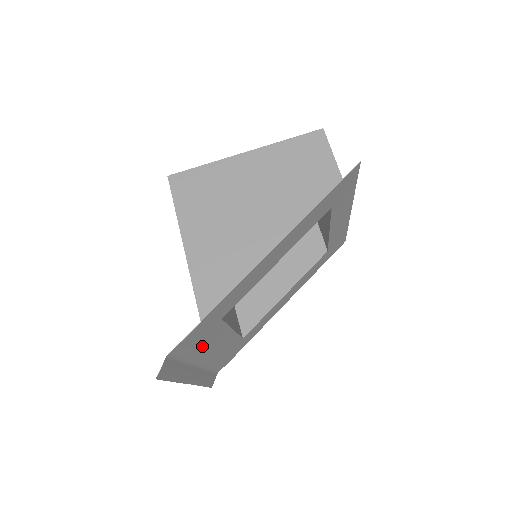
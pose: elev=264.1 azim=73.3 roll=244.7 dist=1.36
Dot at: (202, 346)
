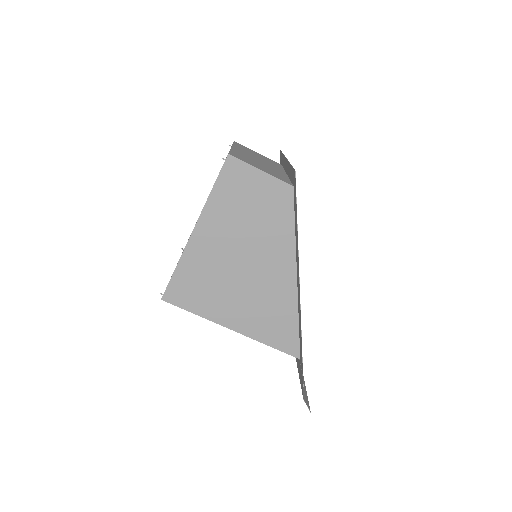
Dot at: occluded
